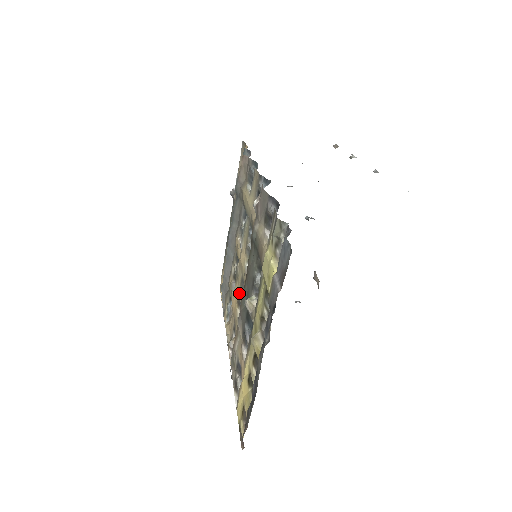
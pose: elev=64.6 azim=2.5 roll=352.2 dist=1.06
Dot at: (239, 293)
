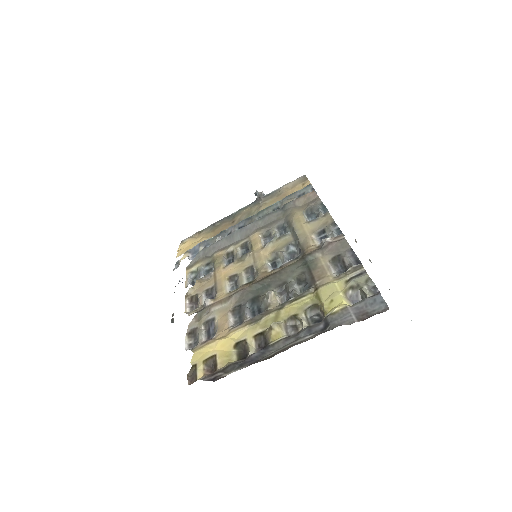
Dot at: (239, 273)
